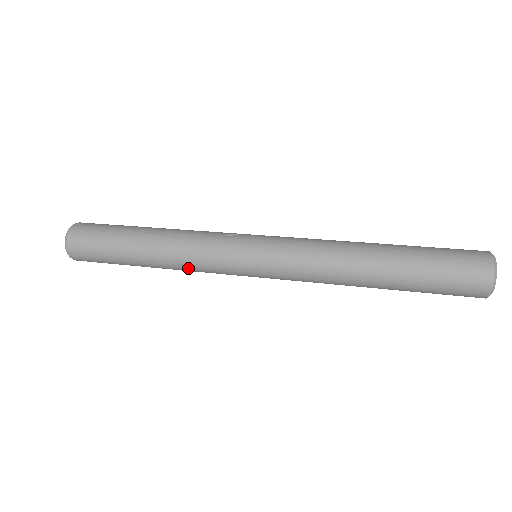
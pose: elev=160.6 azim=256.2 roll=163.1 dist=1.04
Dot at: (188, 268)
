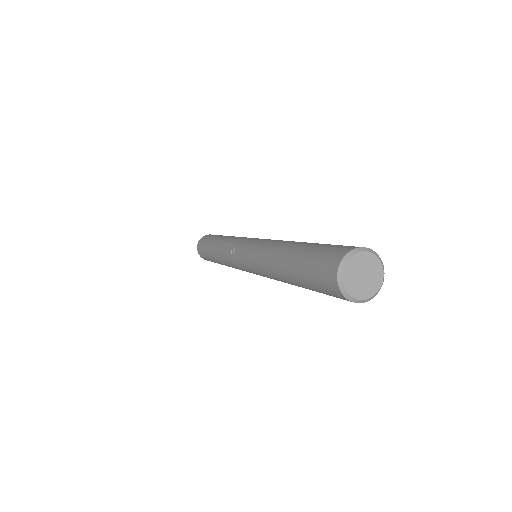
Dot at: occluded
